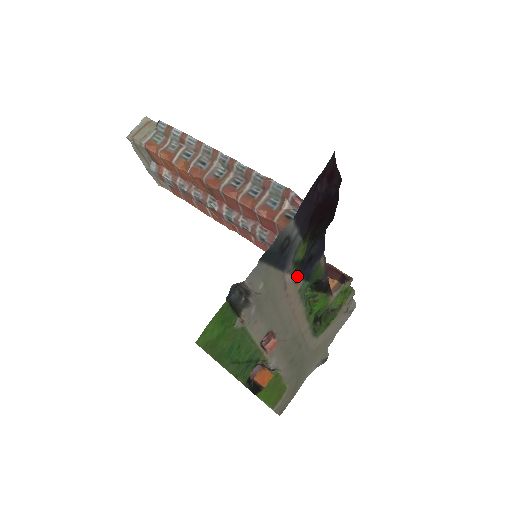
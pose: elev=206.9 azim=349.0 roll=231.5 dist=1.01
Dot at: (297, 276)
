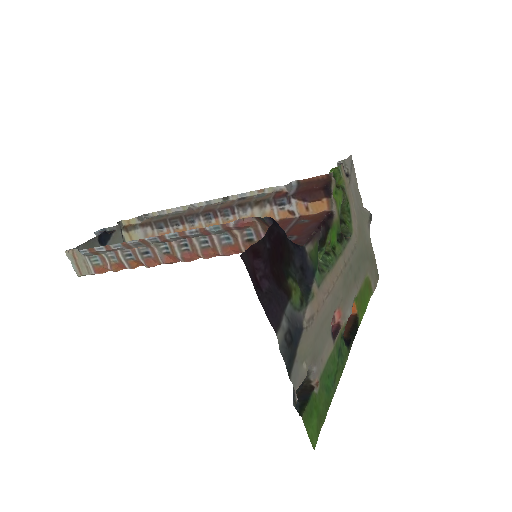
Dot at: (309, 294)
